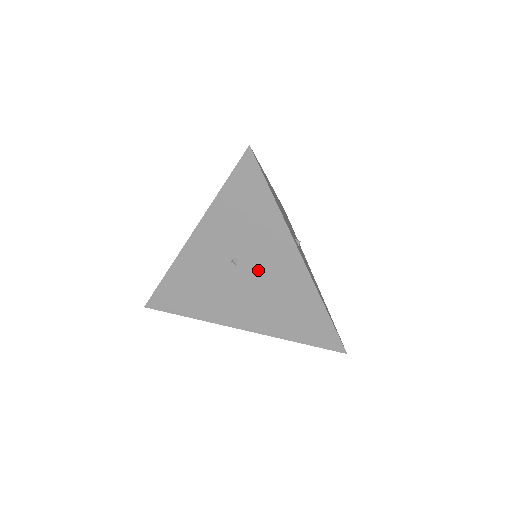
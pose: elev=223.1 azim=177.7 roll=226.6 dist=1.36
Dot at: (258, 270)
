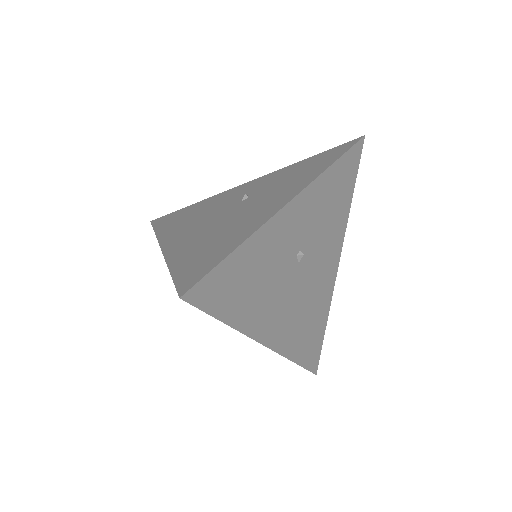
Dot at: (249, 205)
